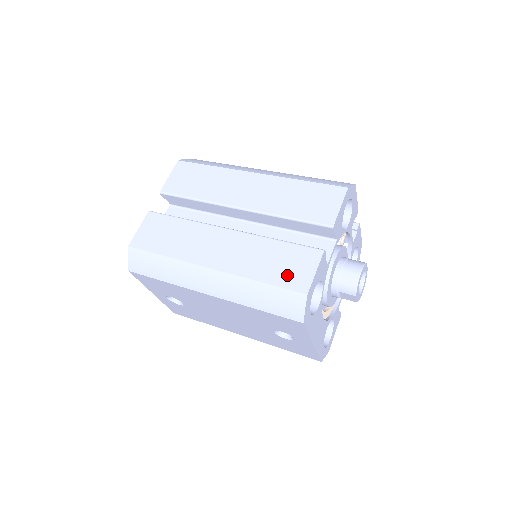
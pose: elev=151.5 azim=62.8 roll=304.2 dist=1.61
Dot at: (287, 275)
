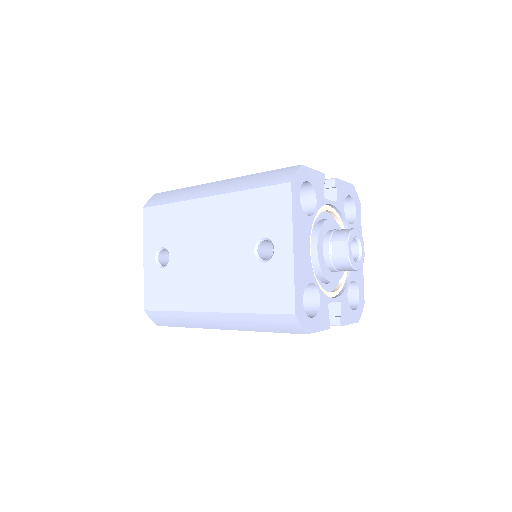
Dot at: occluded
